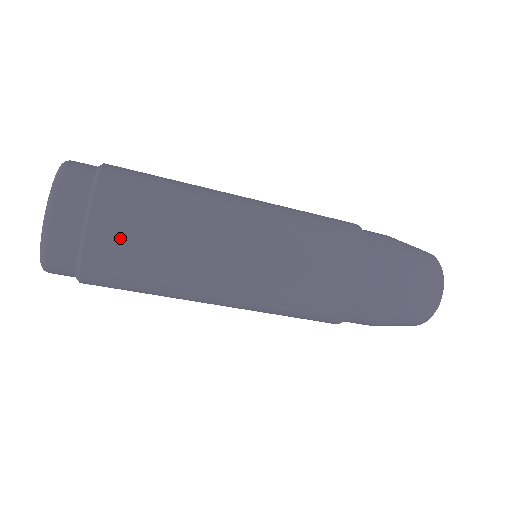
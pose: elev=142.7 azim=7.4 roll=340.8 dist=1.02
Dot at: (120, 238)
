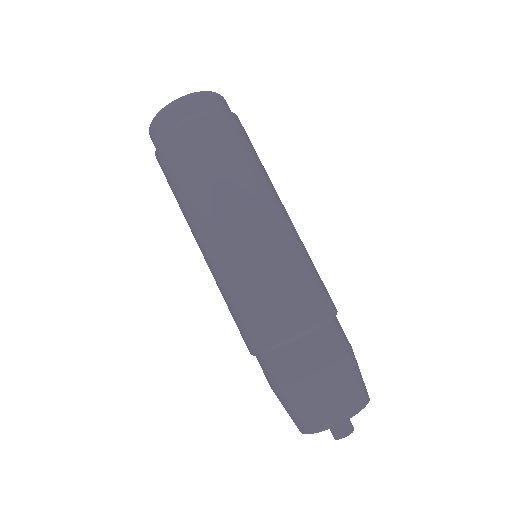
Dot at: (192, 145)
